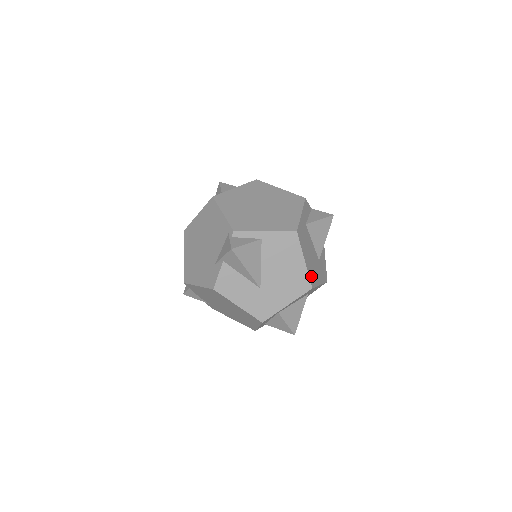
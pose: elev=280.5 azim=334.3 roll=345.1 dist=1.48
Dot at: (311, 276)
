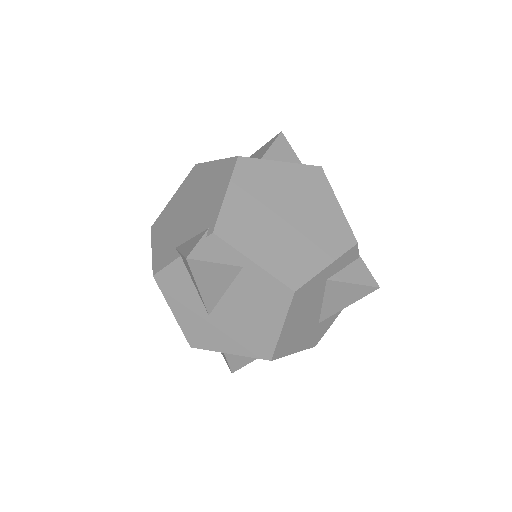
Dot at: (282, 345)
